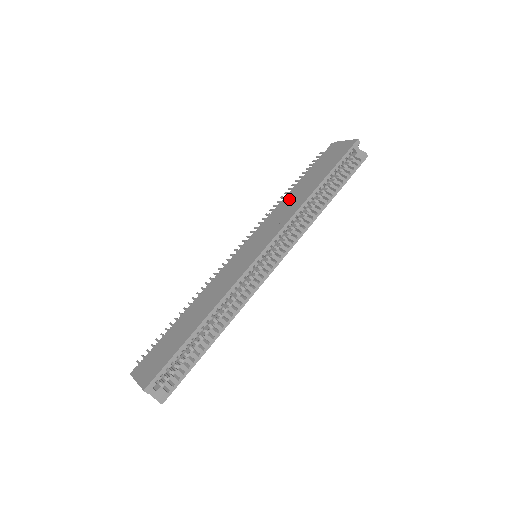
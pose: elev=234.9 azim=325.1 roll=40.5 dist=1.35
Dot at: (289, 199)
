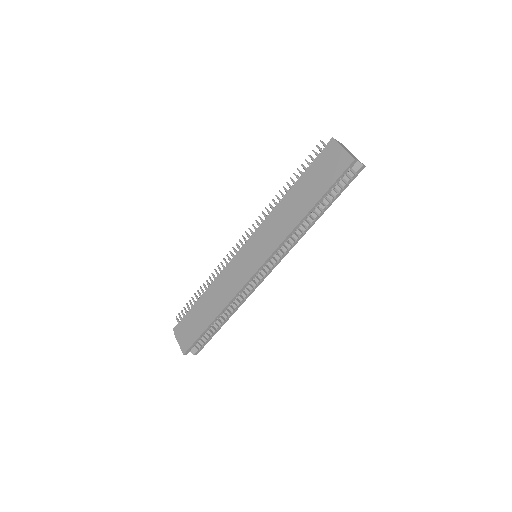
Dot at: (284, 209)
